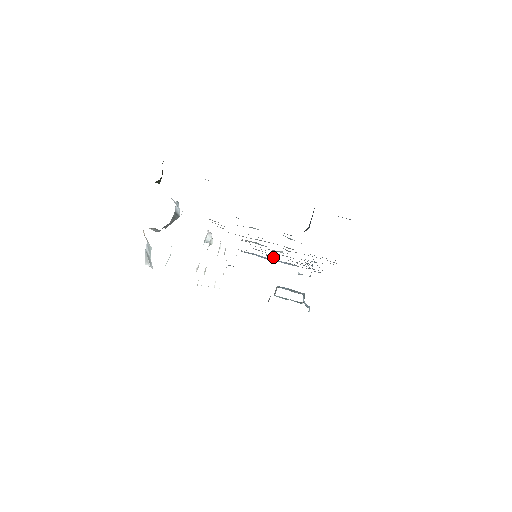
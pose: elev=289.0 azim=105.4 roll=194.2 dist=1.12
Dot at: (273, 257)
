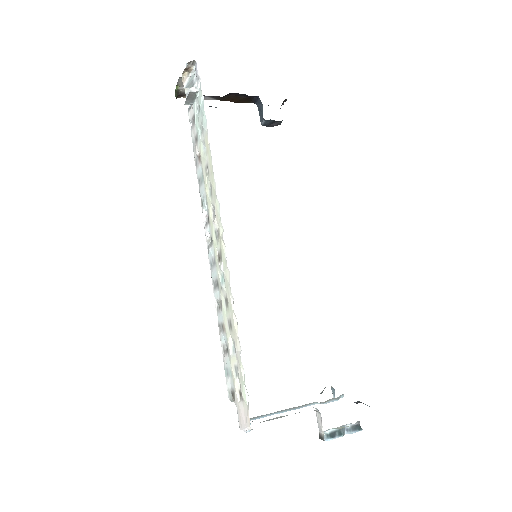
Dot at: occluded
